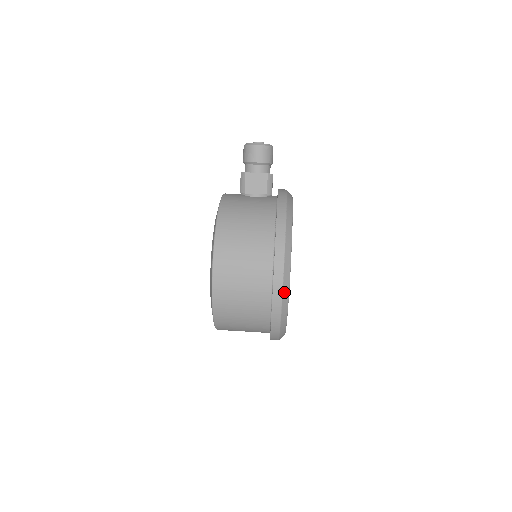
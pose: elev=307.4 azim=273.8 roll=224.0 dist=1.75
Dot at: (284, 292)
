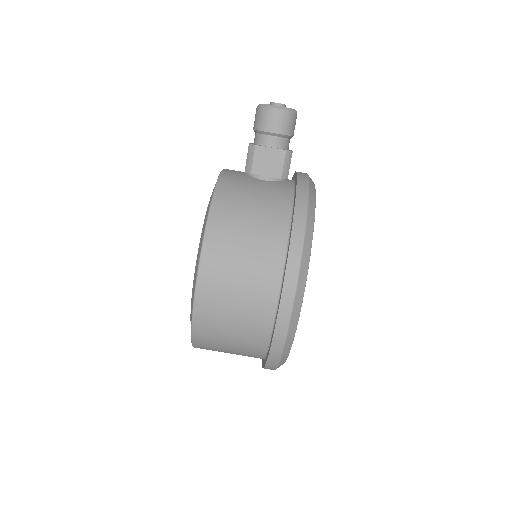
Dot at: (292, 323)
